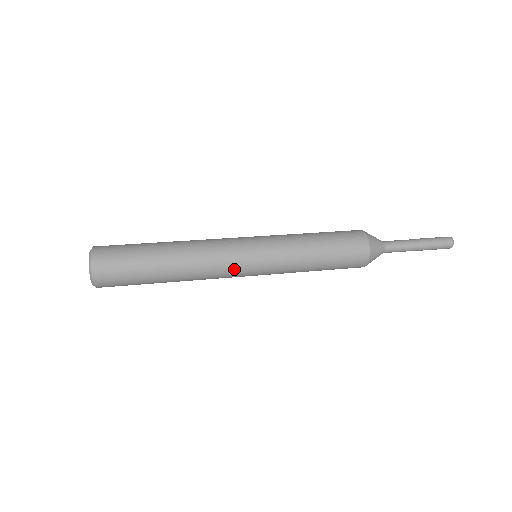
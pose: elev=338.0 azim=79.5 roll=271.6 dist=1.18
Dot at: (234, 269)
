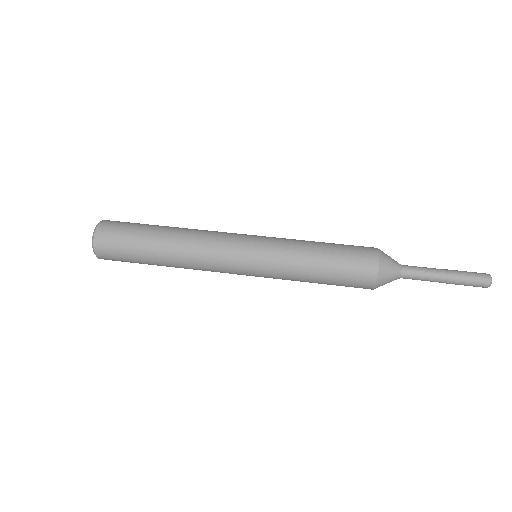
Dot at: occluded
